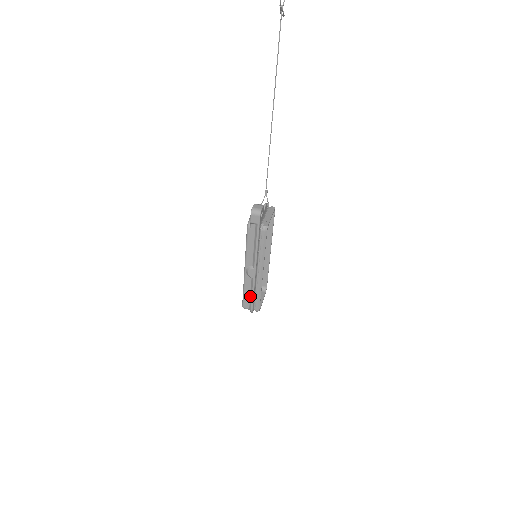
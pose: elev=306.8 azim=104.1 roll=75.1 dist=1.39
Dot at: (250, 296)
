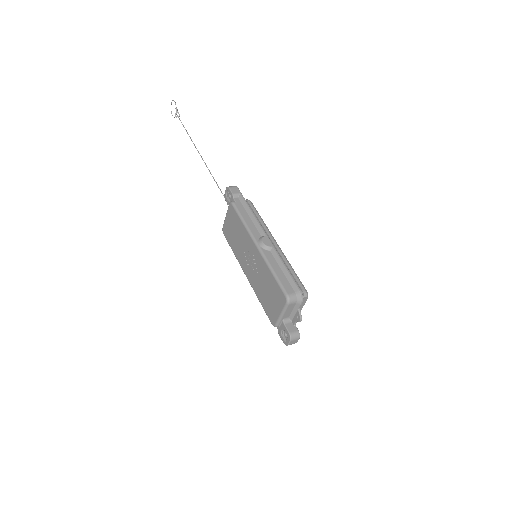
Dot at: (284, 274)
